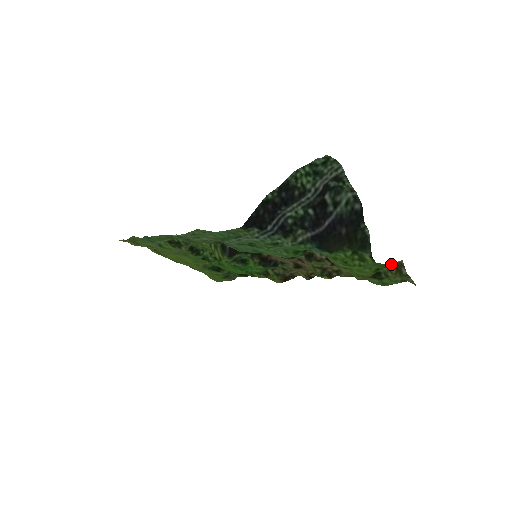
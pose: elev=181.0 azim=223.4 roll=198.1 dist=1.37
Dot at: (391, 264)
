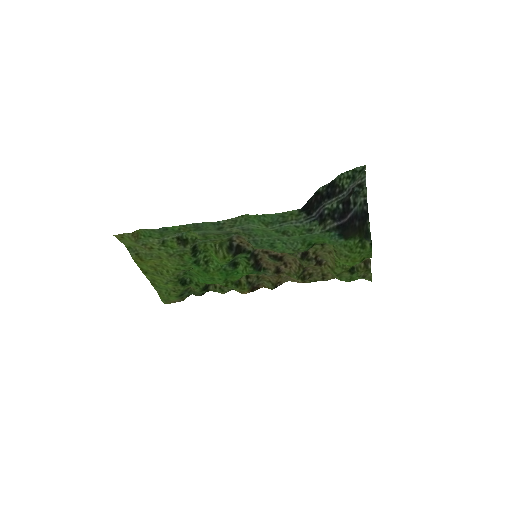
Dot at: occluded
